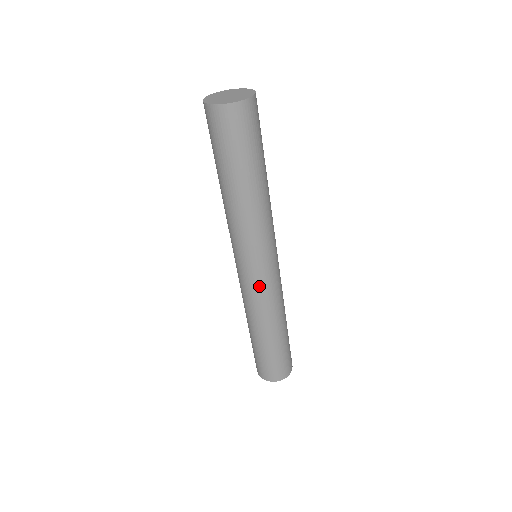
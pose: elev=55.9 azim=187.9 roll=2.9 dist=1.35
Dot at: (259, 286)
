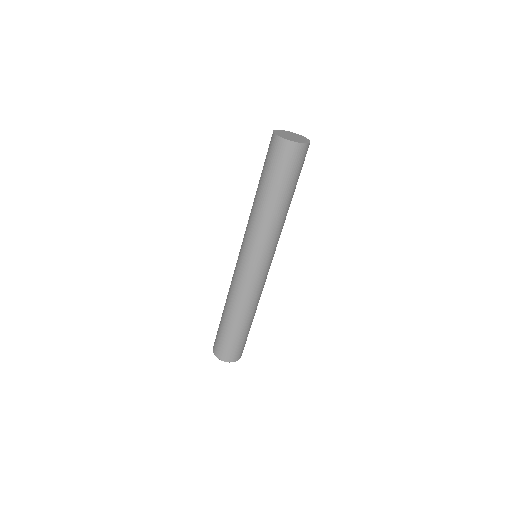
Dot at: (257, 279)
